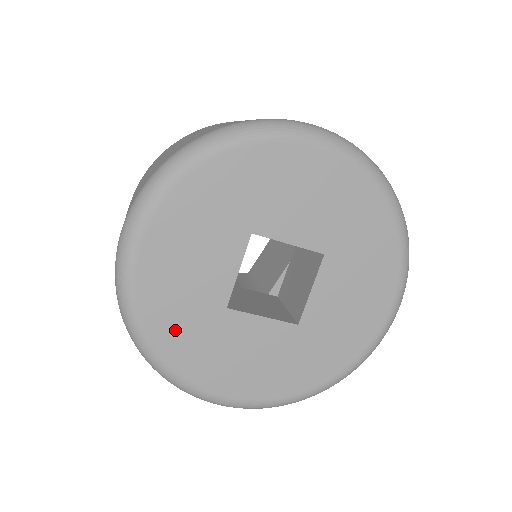
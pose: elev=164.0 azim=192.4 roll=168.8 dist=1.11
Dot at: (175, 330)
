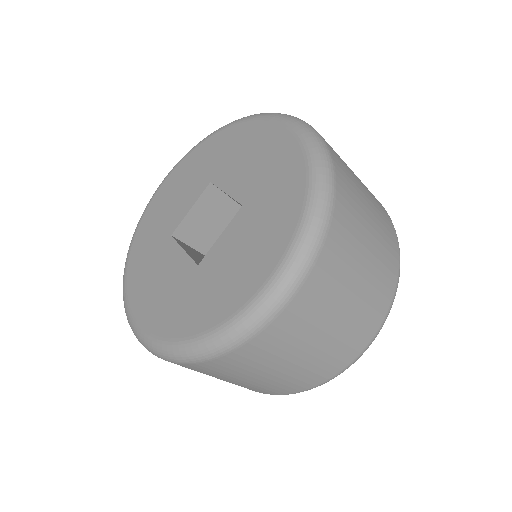
Dot at: (187, 315)
